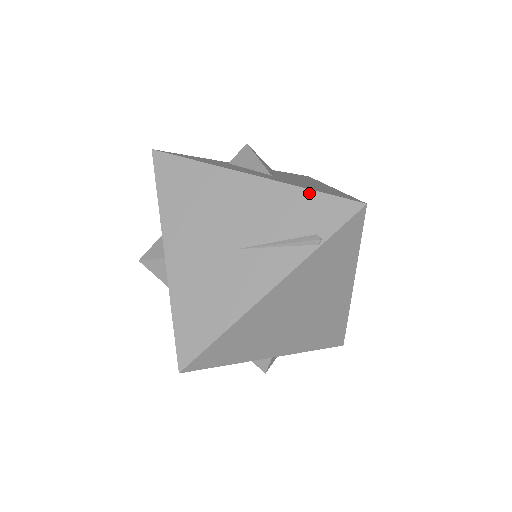
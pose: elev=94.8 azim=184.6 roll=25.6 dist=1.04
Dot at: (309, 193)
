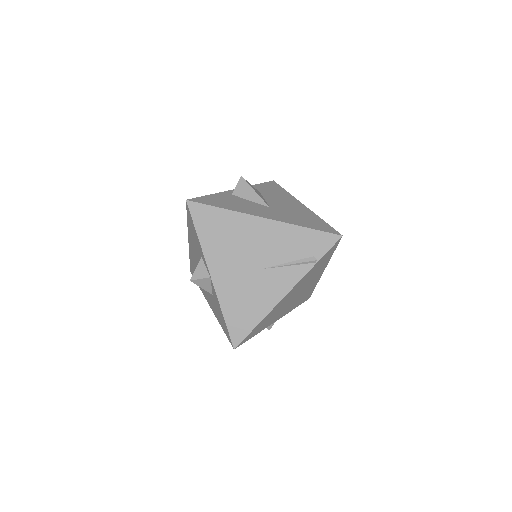
Dot at: (306, 230)
